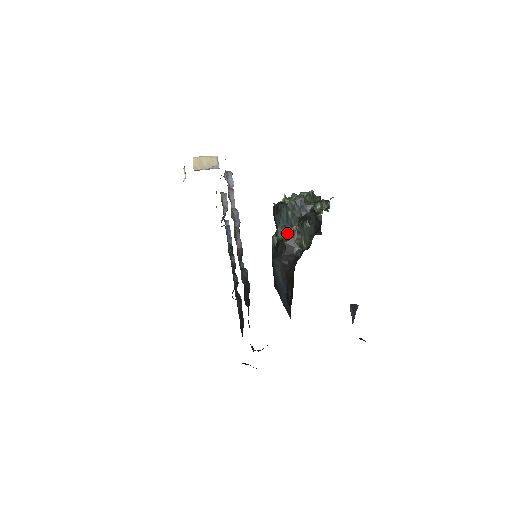
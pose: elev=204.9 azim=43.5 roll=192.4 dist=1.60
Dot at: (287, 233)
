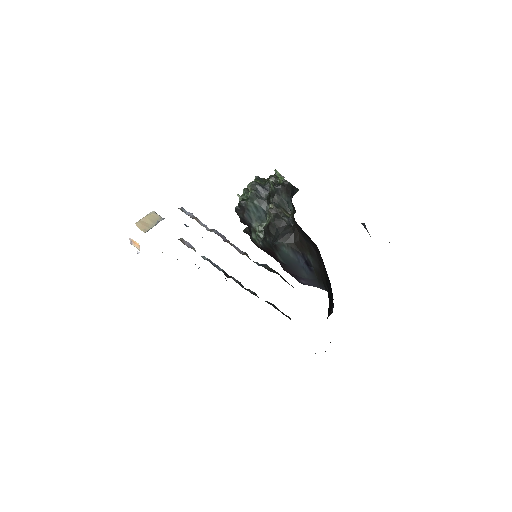
Dot at: (264, 221)
